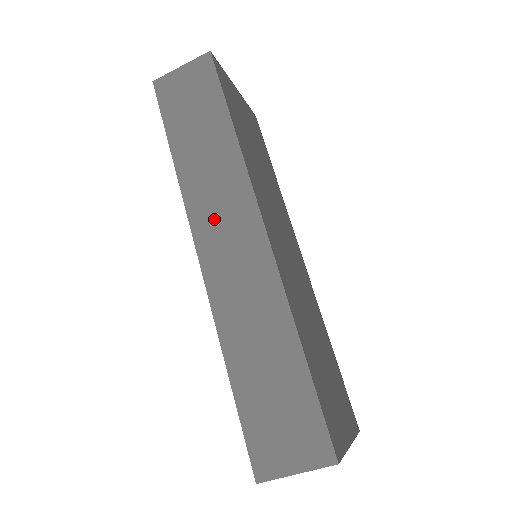
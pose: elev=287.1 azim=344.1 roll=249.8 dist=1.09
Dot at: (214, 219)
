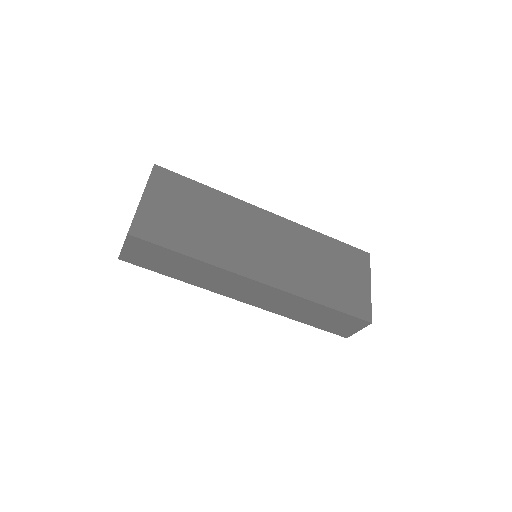
Dot at: (232, 290)
